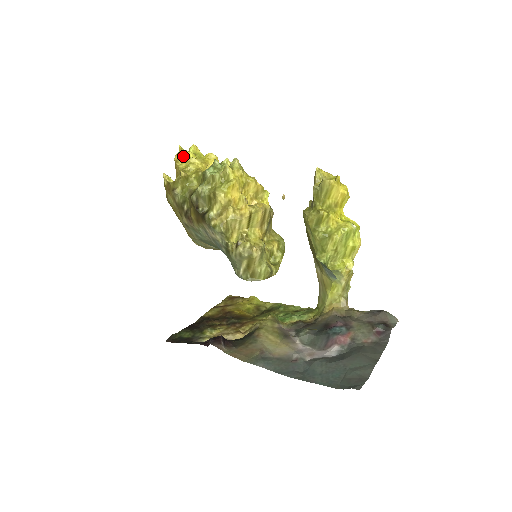
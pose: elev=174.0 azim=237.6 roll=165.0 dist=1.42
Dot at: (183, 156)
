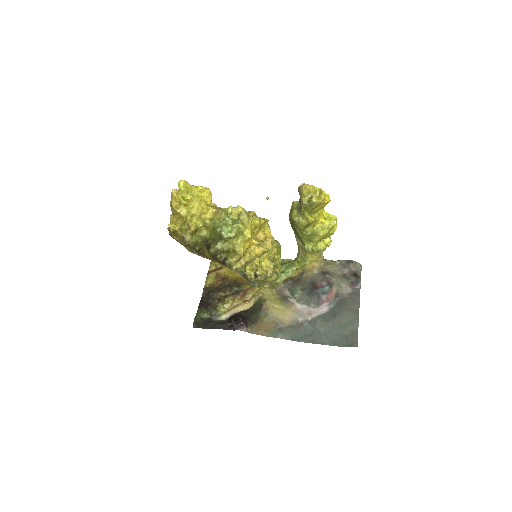
Dot at: (182, 203)
